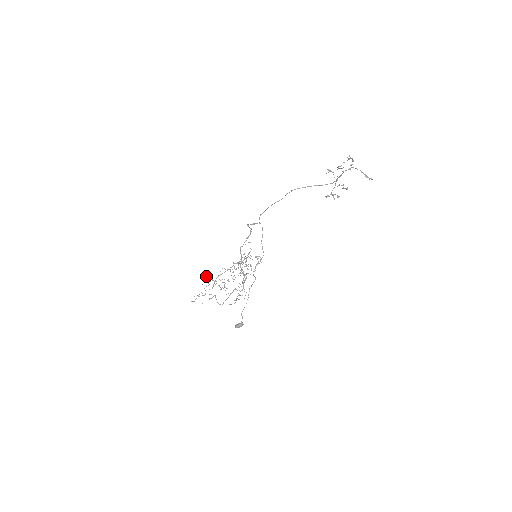
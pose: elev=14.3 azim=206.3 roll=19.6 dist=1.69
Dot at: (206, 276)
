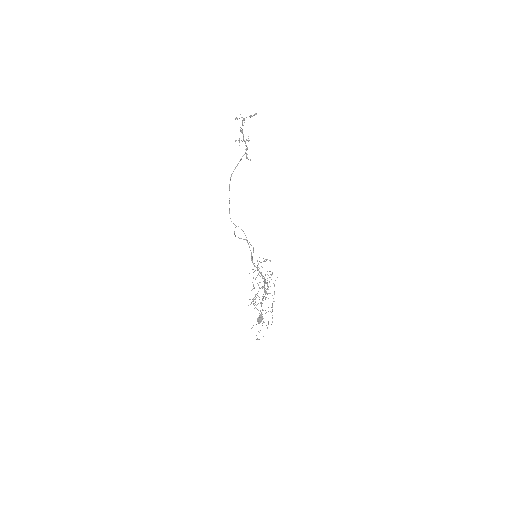
Dot at: occluded
